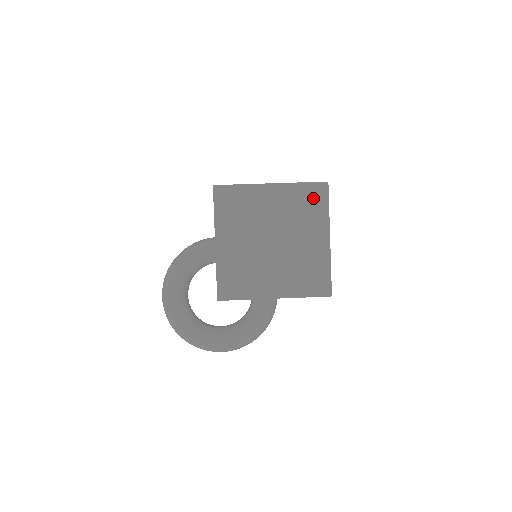
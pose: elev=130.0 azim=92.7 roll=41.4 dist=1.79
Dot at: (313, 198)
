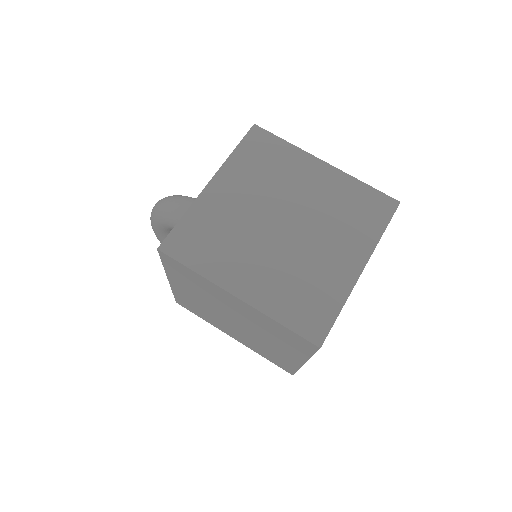
Dot at: (293, 340)
